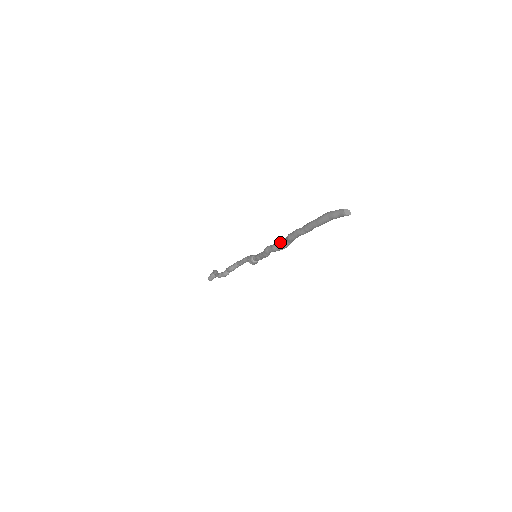
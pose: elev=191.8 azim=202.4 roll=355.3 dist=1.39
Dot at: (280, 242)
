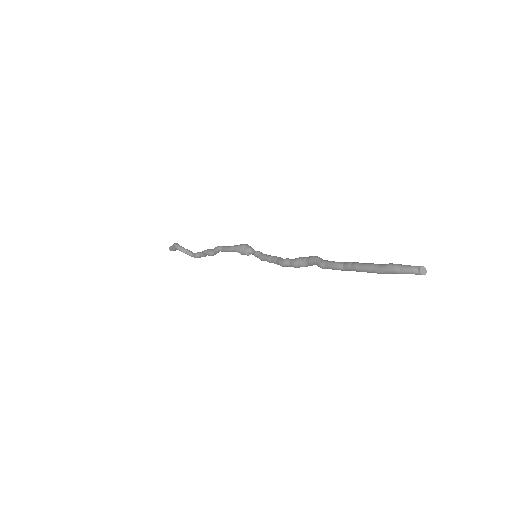
Dot at: (305, 264)
